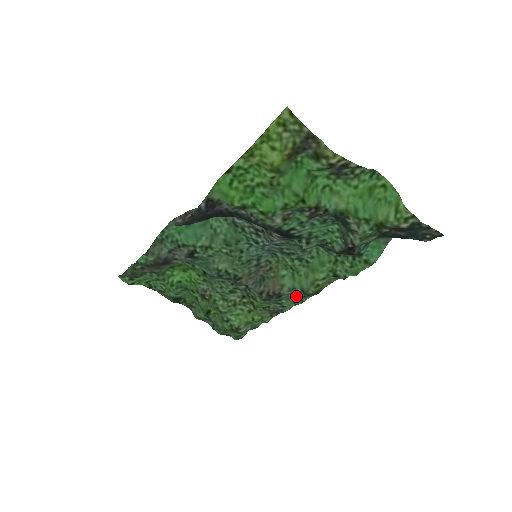
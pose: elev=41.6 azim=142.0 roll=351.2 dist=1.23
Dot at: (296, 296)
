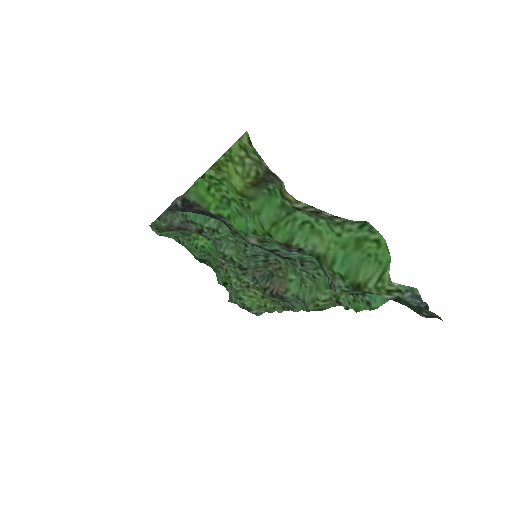
Dot at: occluded
